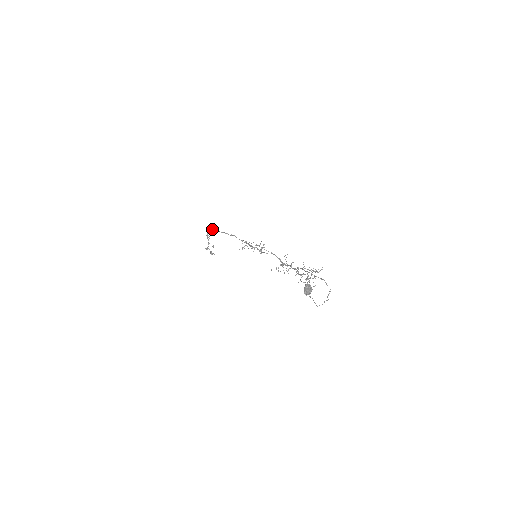
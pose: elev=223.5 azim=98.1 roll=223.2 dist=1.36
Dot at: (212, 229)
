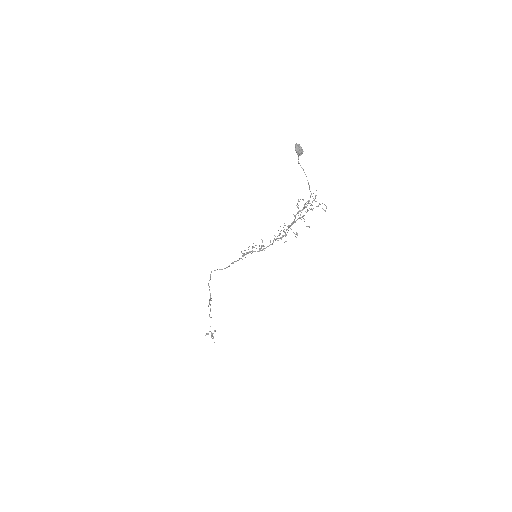
Dot at: (214, 270)
